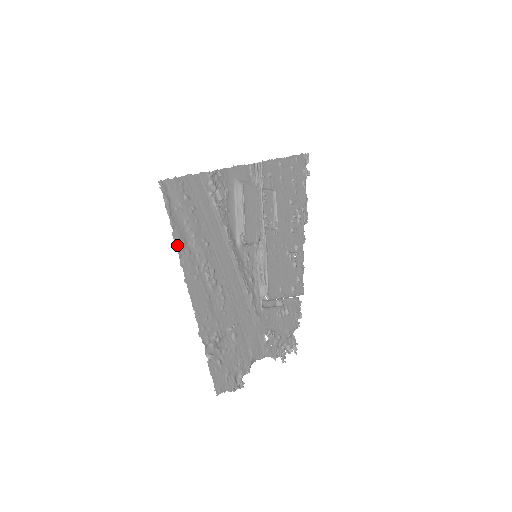
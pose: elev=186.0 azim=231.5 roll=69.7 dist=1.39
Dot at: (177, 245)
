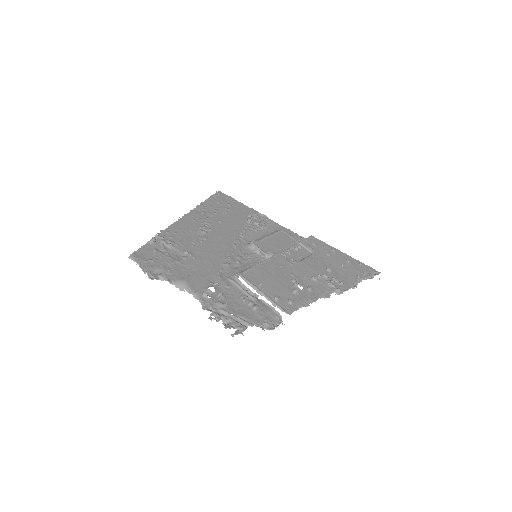
Dot at: (199, 206)
